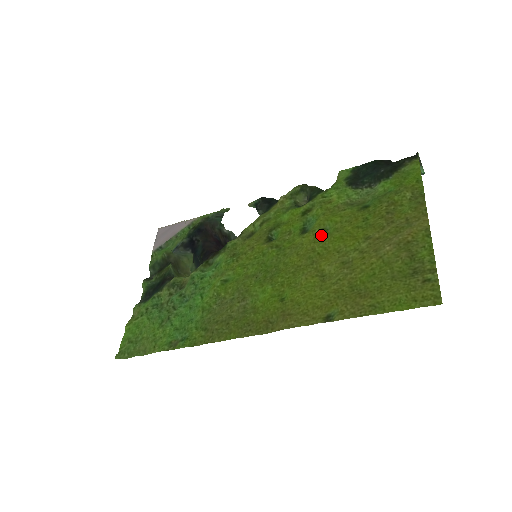
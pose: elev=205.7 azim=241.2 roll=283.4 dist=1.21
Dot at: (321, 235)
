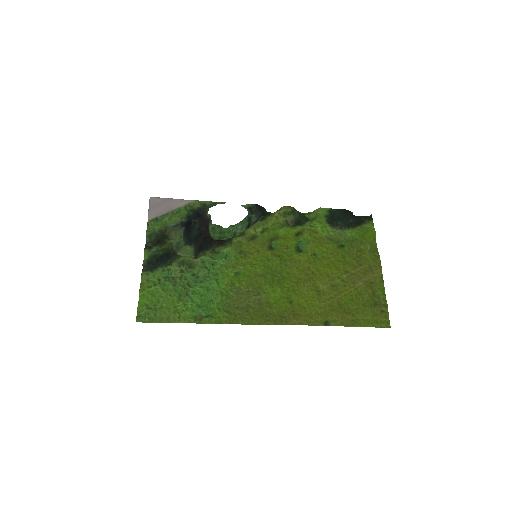
Dot at: (313, 258)
